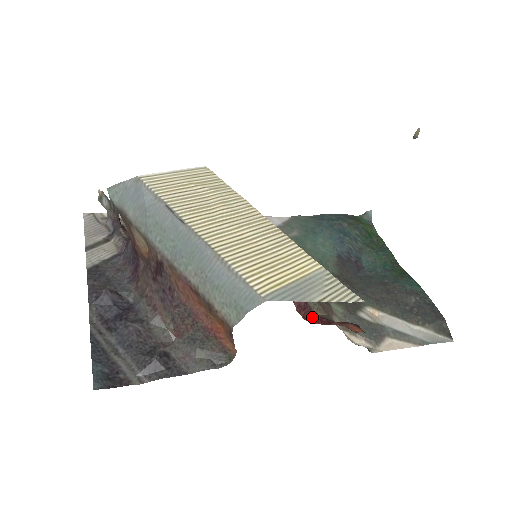
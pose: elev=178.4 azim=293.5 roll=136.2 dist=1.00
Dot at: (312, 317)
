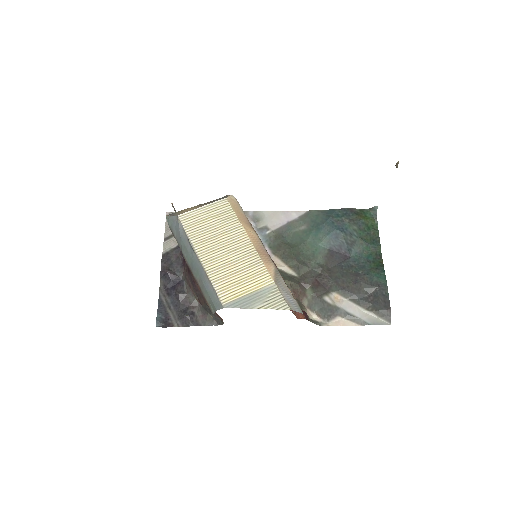
Dot at: occluded
